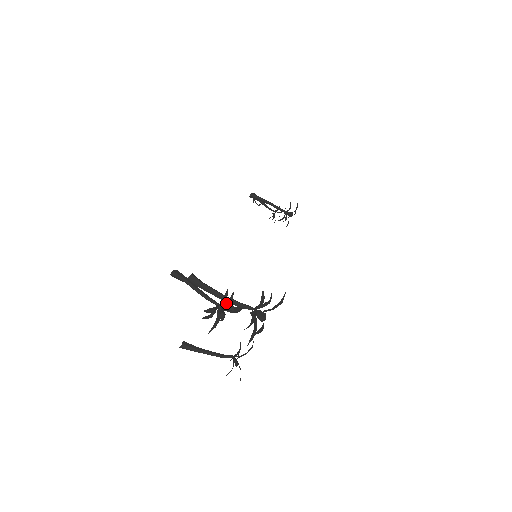
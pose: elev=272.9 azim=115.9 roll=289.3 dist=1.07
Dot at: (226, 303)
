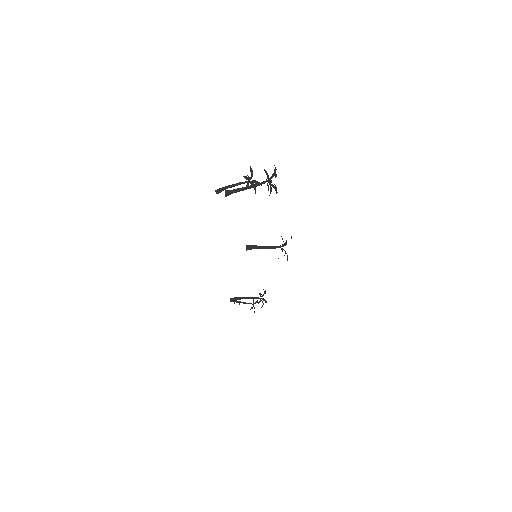
Dot at: (251, 182)
